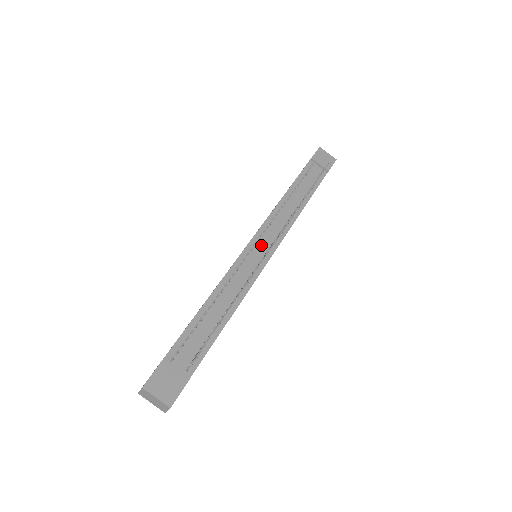
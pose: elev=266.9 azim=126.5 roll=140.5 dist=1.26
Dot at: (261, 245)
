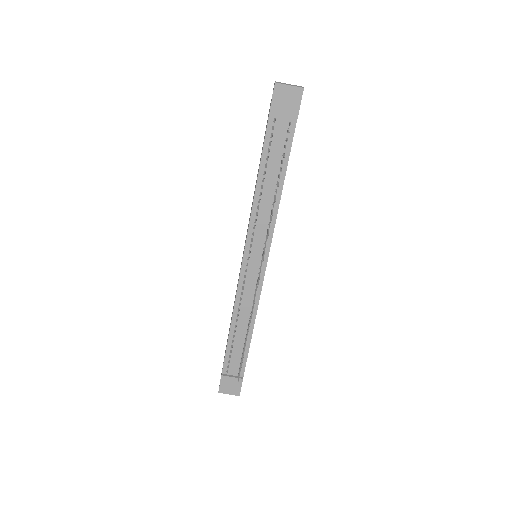
Dot at: (253, 261)
